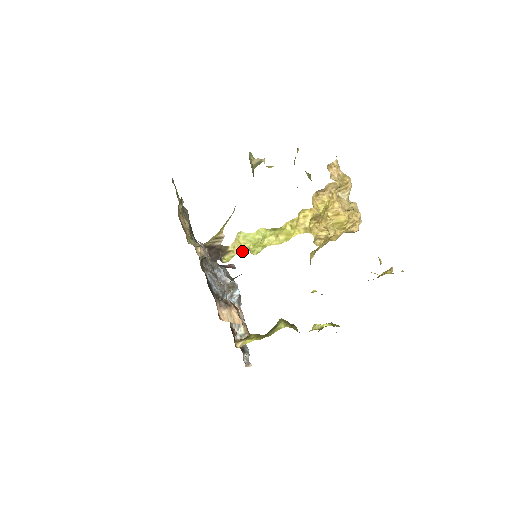
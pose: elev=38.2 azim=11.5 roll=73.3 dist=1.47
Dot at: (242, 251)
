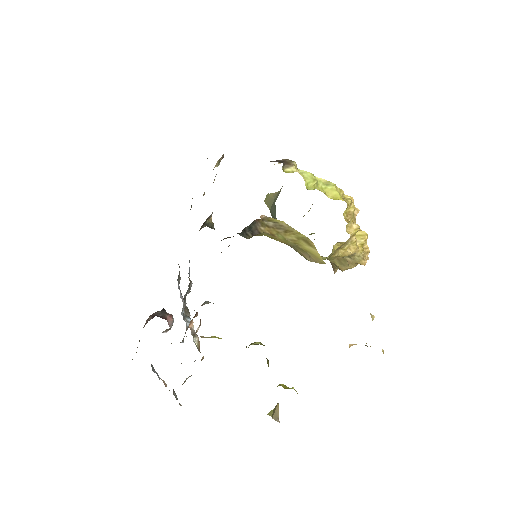
Dot at: occluded
